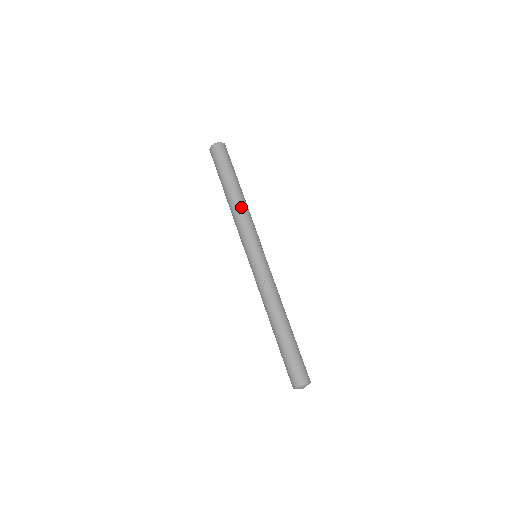
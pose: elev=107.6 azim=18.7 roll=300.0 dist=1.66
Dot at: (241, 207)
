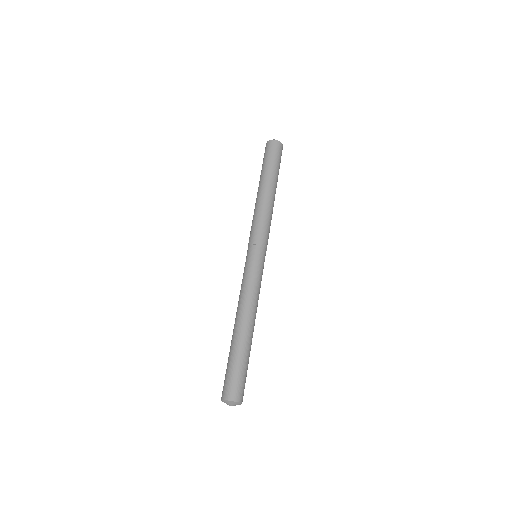
Dot at: (271, 207)
